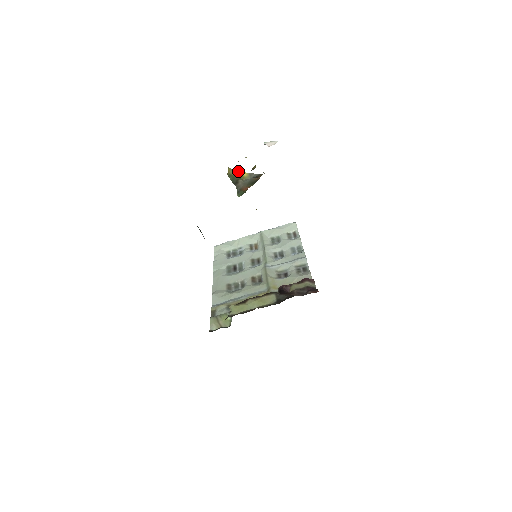
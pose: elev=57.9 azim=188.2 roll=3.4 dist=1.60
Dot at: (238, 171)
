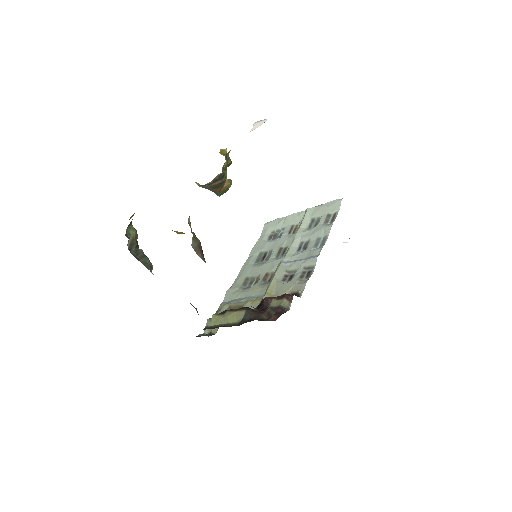
Dot at: occluded
